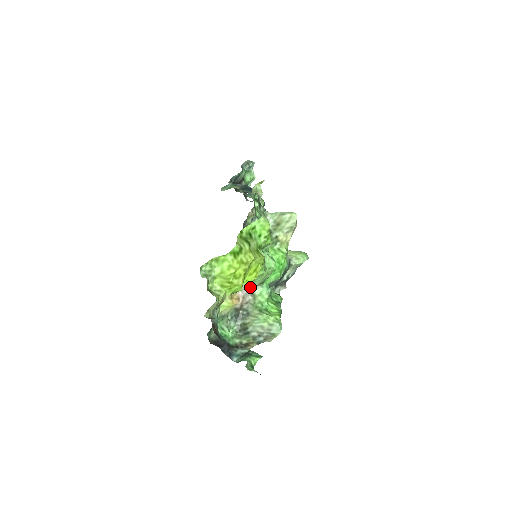
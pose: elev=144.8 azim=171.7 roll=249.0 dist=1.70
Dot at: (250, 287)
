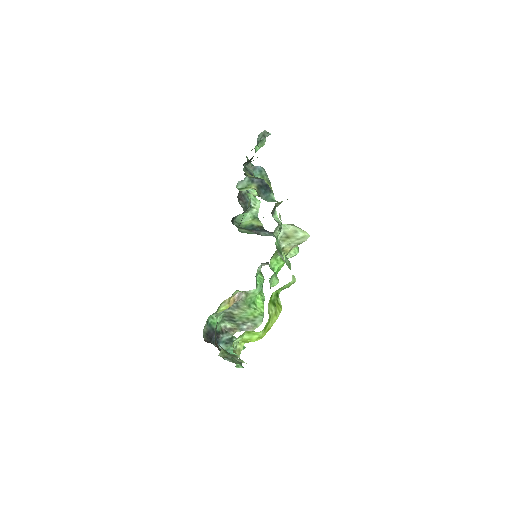
Dot at: occluded
